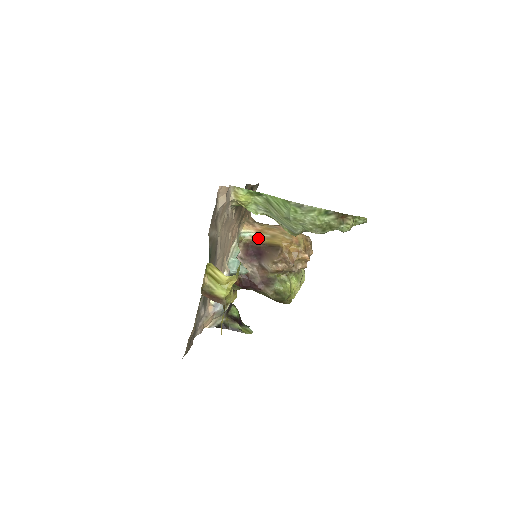
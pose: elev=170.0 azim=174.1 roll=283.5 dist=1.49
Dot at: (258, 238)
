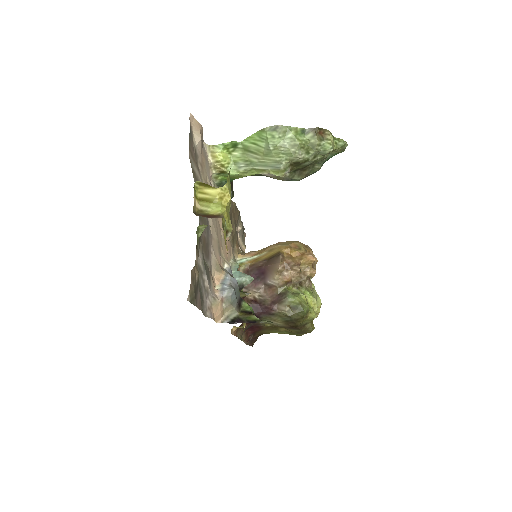
Dot at: (256, 259)
